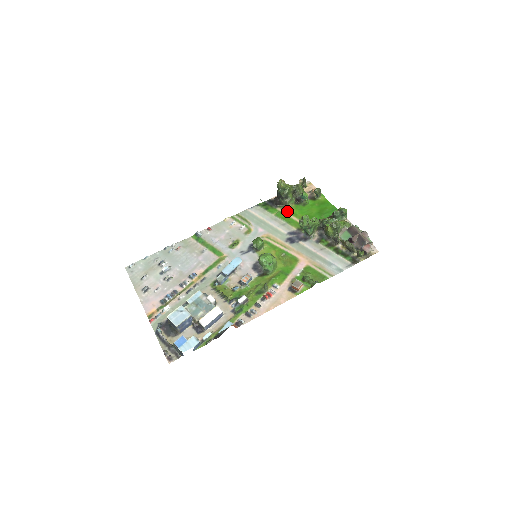
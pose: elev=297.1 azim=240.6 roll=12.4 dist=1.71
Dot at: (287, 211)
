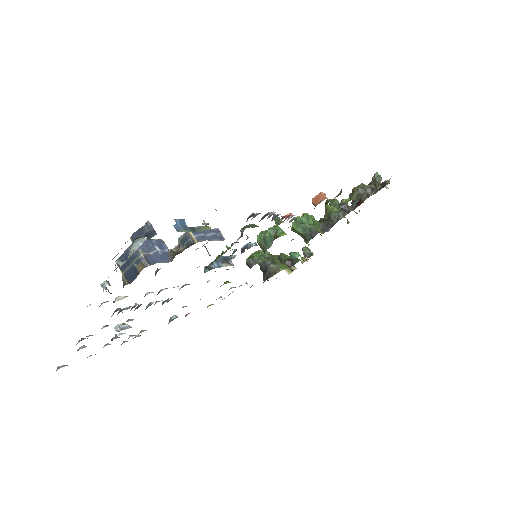
Dot at: occluded
